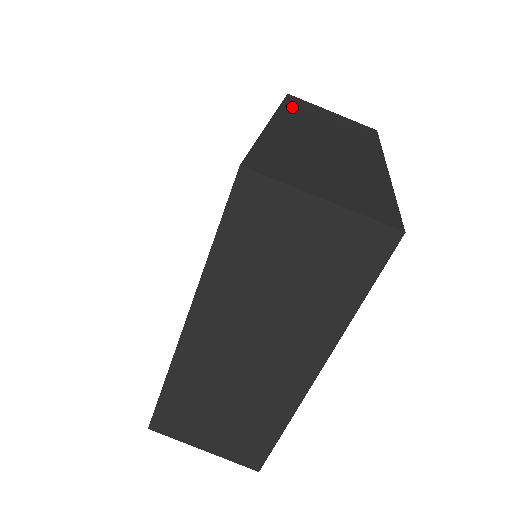
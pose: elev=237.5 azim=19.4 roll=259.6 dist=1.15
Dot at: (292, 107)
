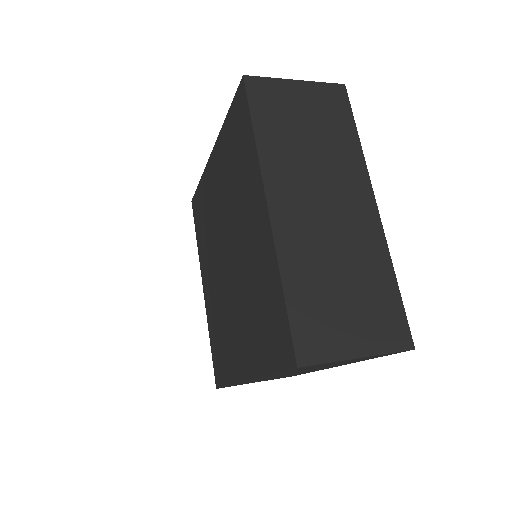
Dot at: (265, 129)
